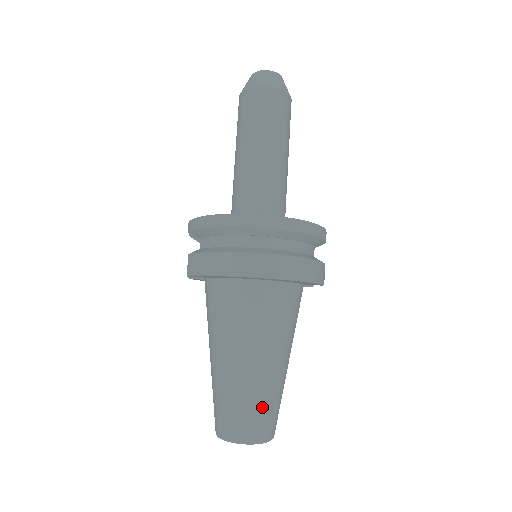
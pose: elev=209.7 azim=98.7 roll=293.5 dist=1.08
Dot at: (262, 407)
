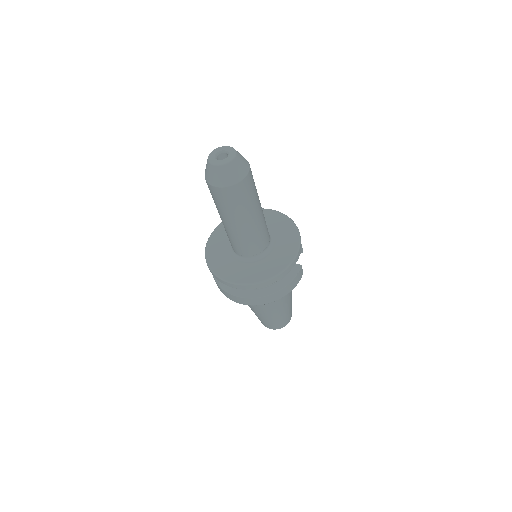
Dot at: (278, 322)
